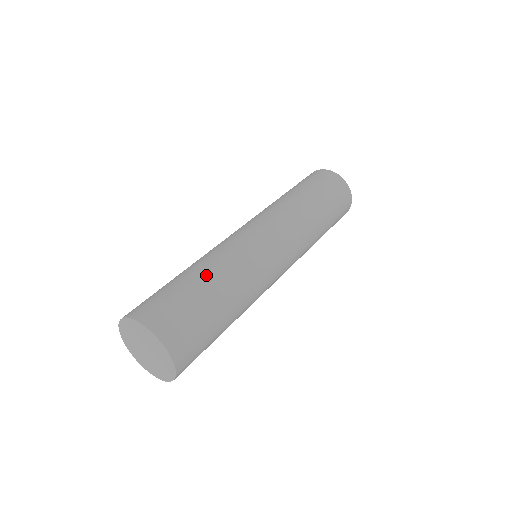
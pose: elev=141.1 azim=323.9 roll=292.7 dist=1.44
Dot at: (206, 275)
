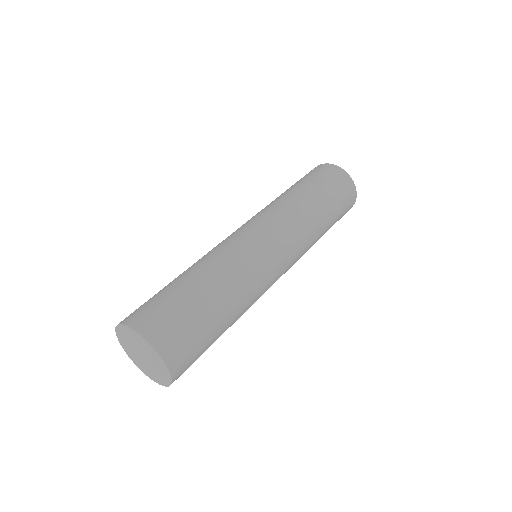
Dot at: (217, 293)
